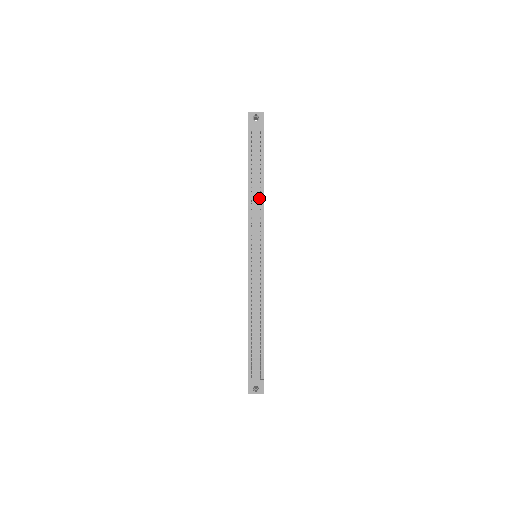
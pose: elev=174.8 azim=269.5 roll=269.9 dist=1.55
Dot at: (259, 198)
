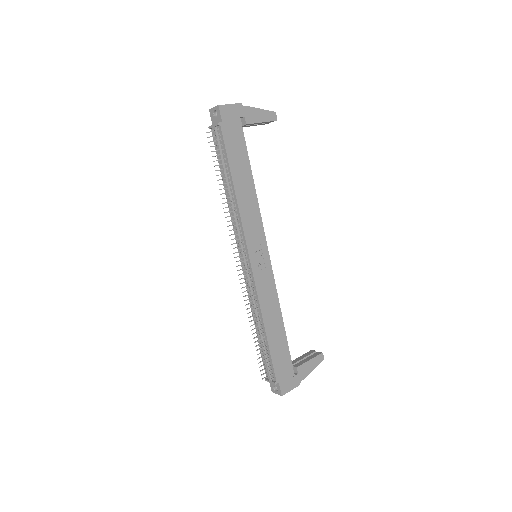
Dot at: (233, 199)
